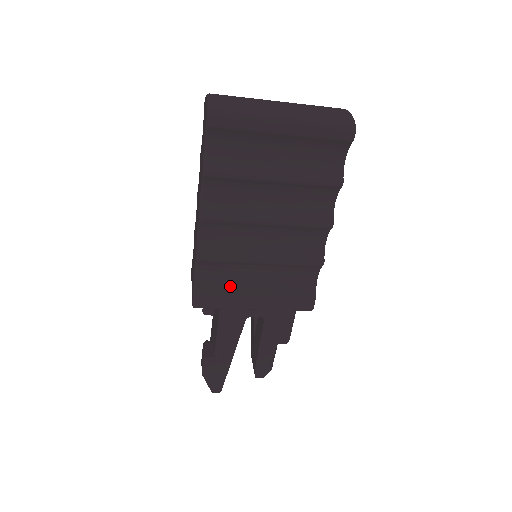
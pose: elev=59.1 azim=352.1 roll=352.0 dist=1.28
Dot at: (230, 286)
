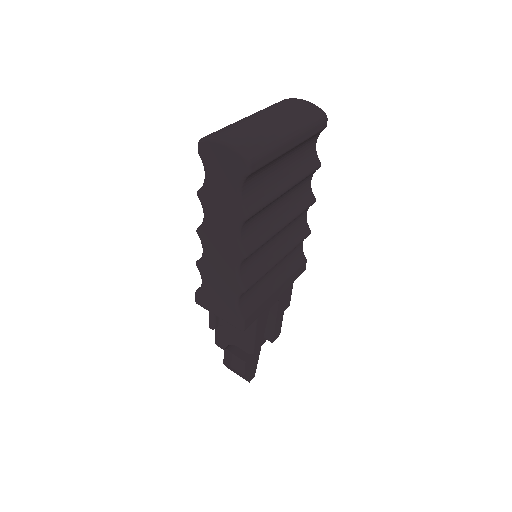
Dot at: (260, 294)
